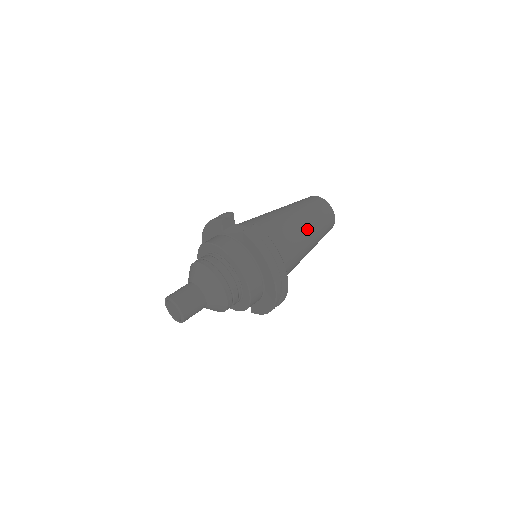
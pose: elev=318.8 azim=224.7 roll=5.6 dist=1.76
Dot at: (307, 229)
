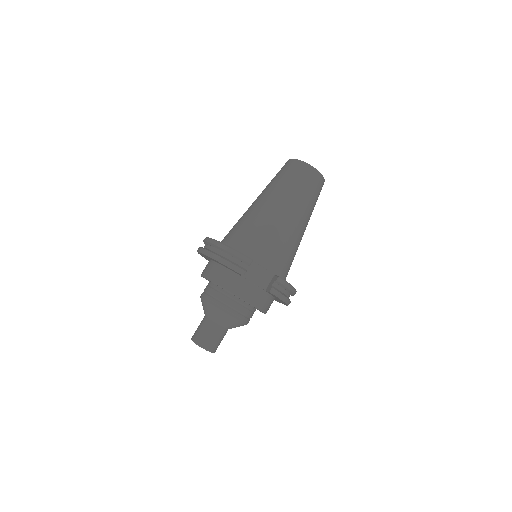
Dot at: (306, 226)
